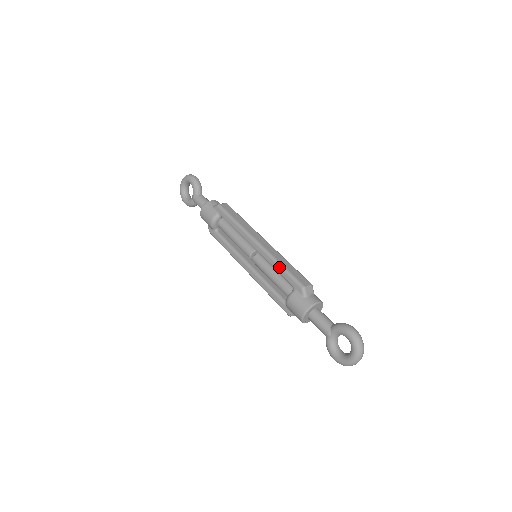
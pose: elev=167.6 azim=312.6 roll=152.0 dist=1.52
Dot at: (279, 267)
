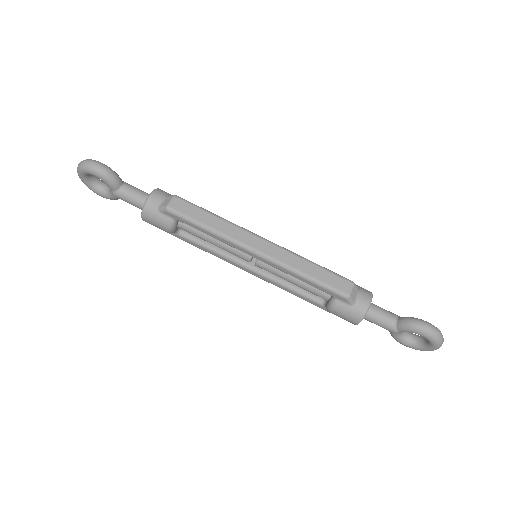
Dot at: (304, 279)
